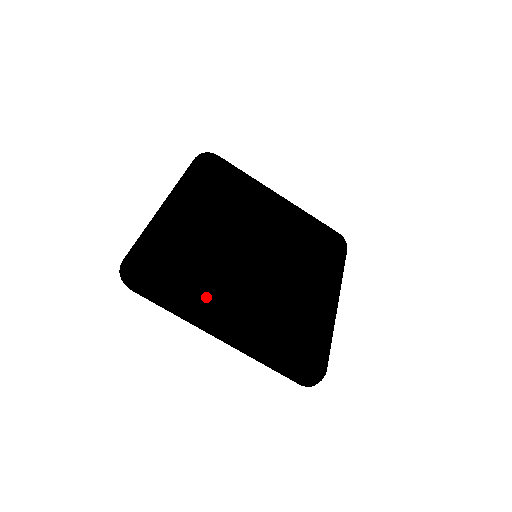
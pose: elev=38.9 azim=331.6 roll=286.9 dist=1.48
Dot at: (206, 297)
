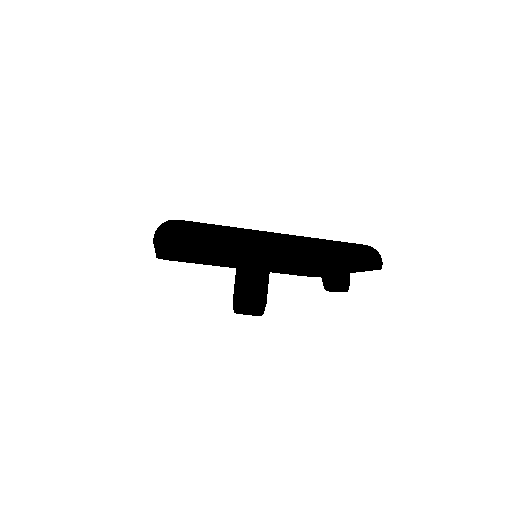
Dot at: (243, 228)
